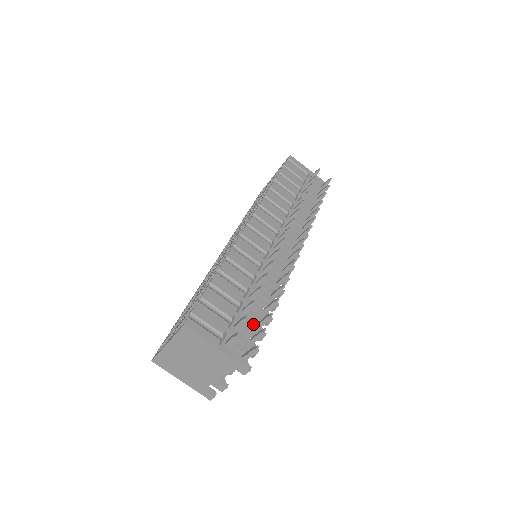
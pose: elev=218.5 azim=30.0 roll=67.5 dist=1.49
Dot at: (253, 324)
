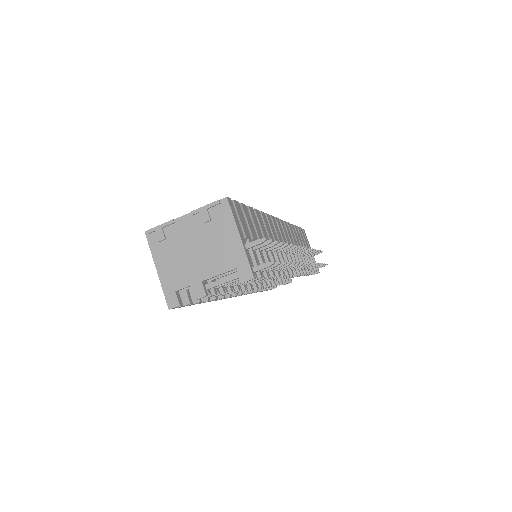
Dot at: occluded
